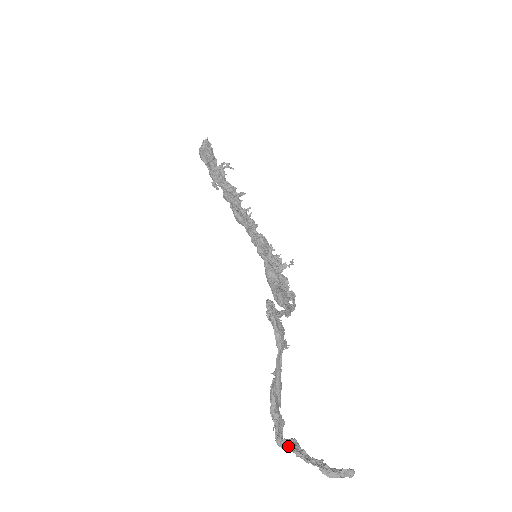
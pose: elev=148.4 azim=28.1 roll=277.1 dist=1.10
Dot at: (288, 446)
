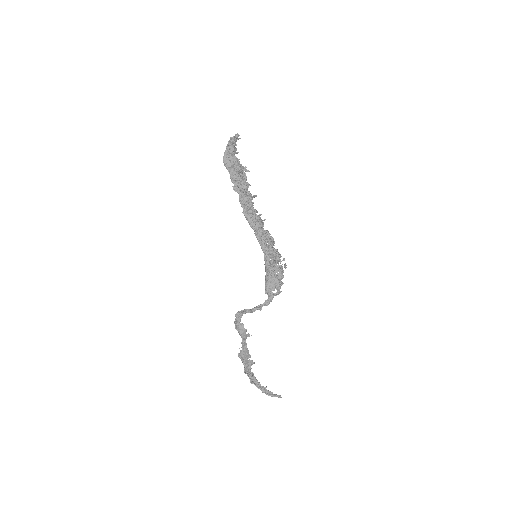
Dot at: (249, 378)
